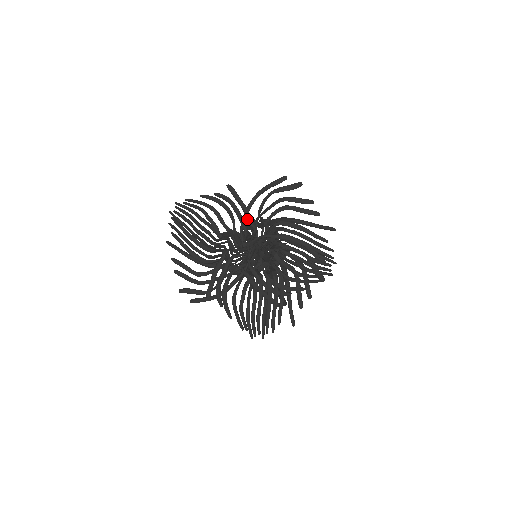
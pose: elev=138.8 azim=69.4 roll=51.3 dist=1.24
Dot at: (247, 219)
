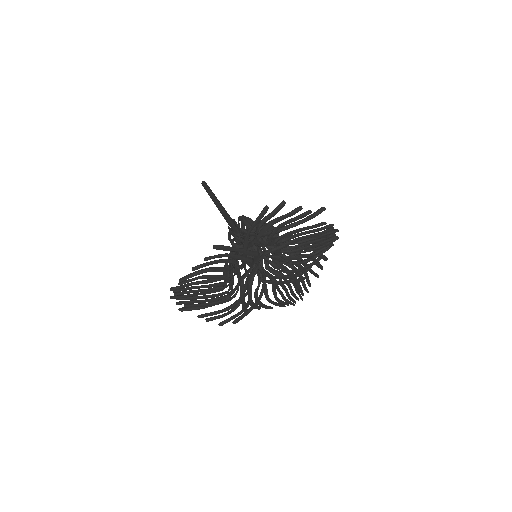
Dot at: occluded
